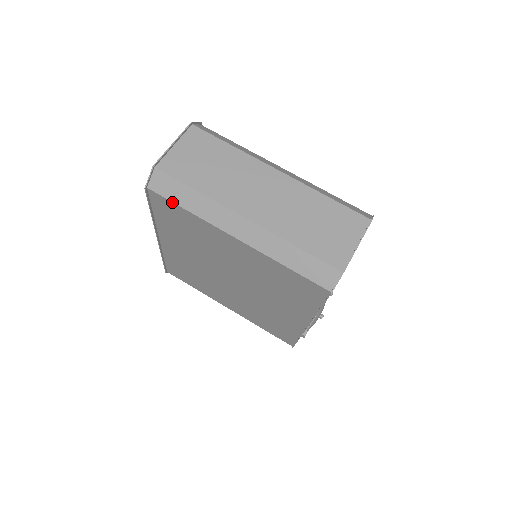
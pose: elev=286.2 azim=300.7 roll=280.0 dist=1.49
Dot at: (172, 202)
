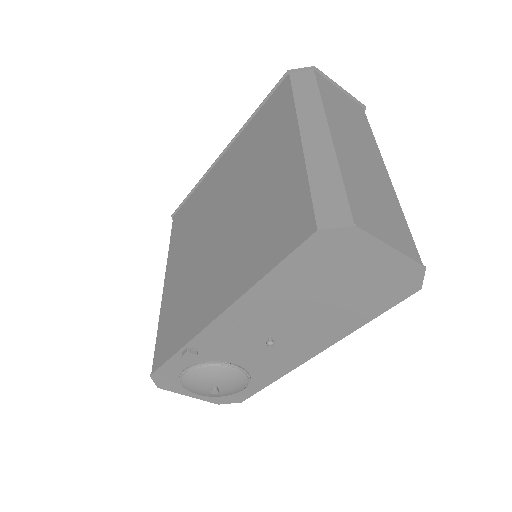
Dot at: (292, 89)
